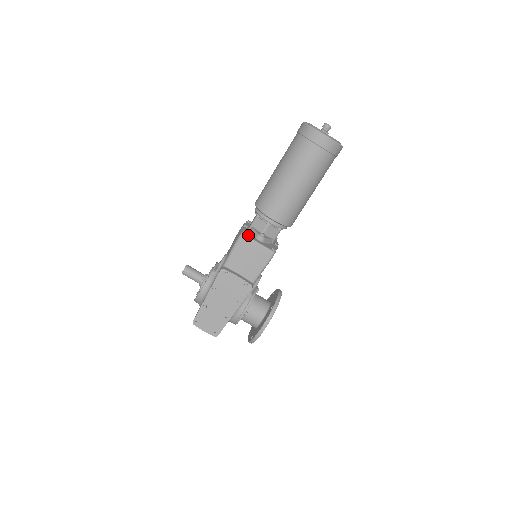
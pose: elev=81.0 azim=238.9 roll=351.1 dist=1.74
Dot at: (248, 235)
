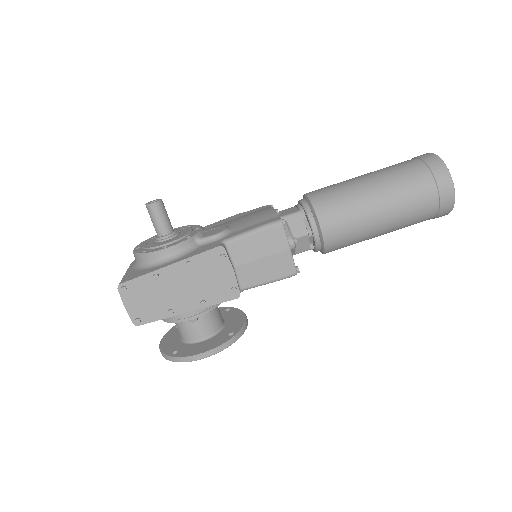
Dot at: (284, 229)
